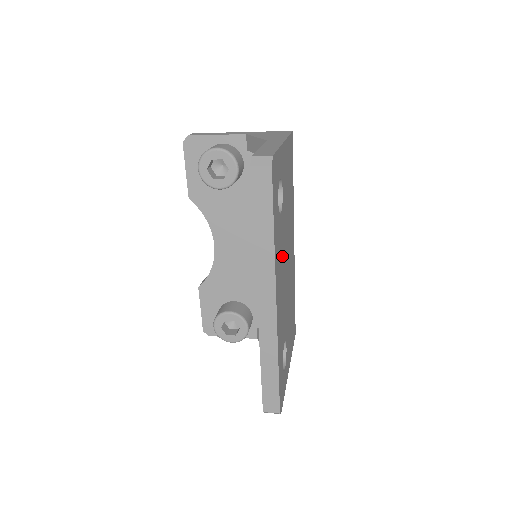
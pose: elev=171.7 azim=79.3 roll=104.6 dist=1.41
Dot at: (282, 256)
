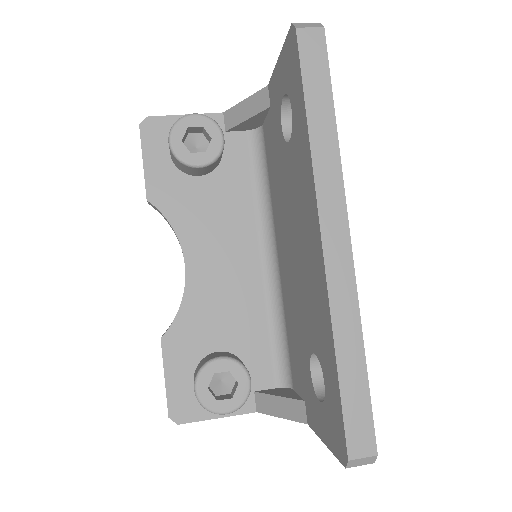
Dot at: occluded
